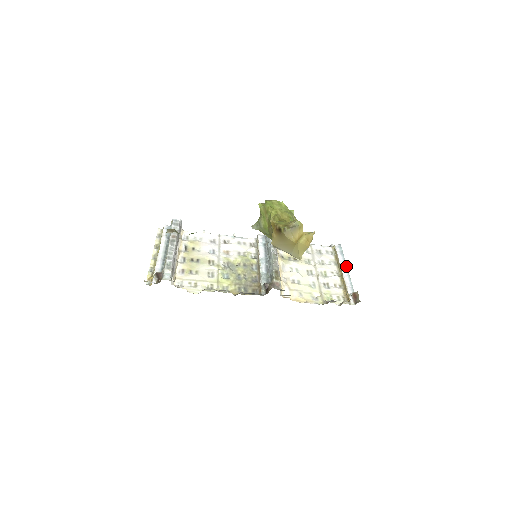
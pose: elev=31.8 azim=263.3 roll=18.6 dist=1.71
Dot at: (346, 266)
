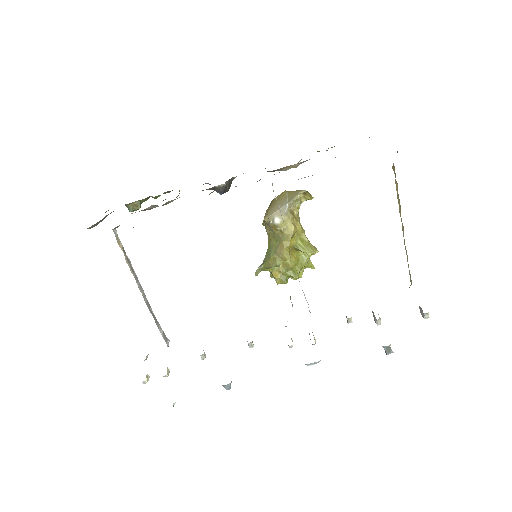
Dot at: occluded
